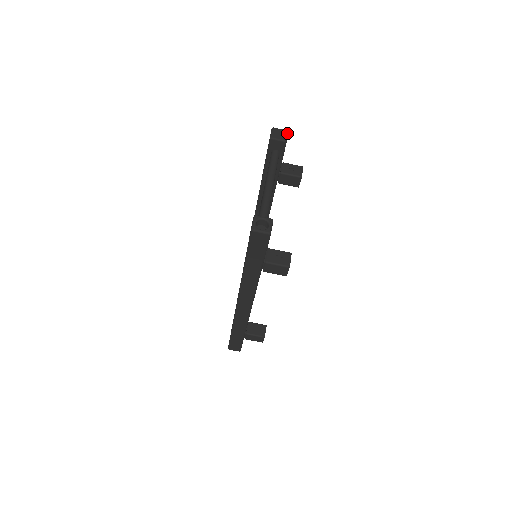
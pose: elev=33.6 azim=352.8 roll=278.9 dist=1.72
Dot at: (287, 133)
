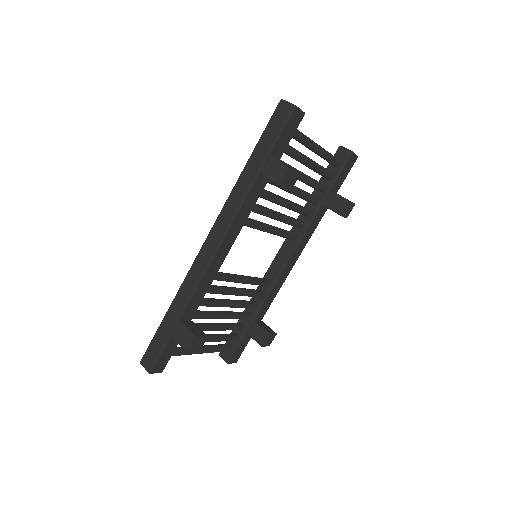
Dot at: (356, 155)
